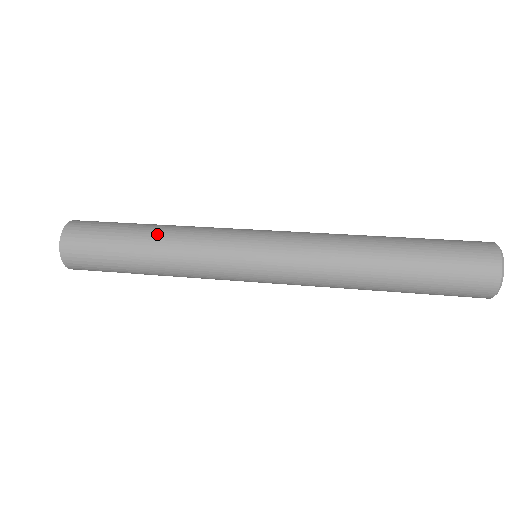
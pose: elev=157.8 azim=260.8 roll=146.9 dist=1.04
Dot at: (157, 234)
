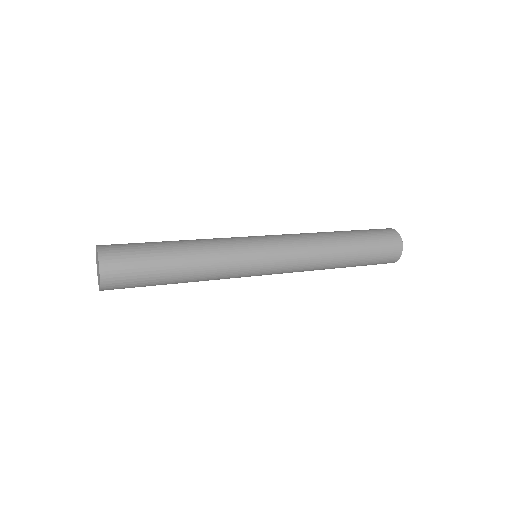
Dot at: (185, 243)
